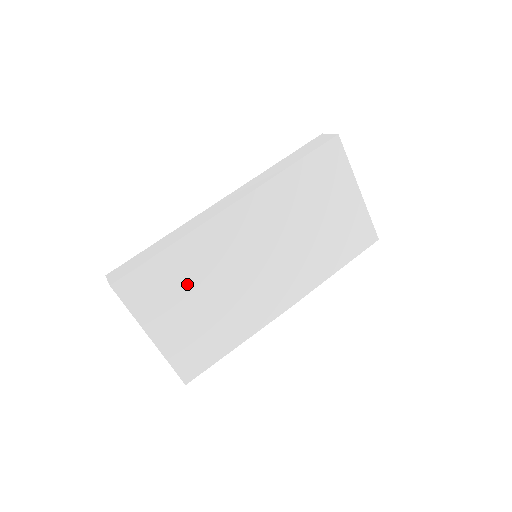
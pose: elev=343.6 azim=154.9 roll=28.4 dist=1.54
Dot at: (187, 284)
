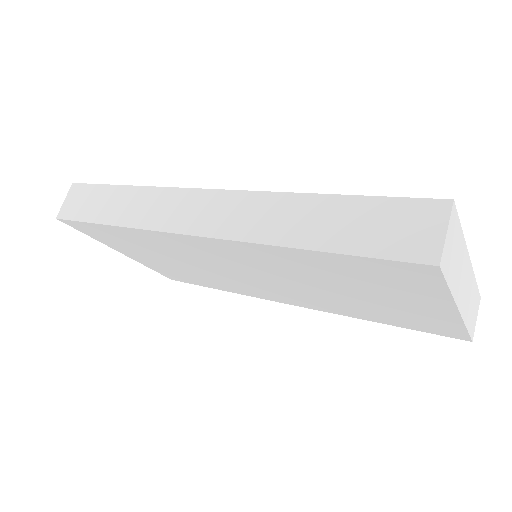
Dot at: (148, 249)
